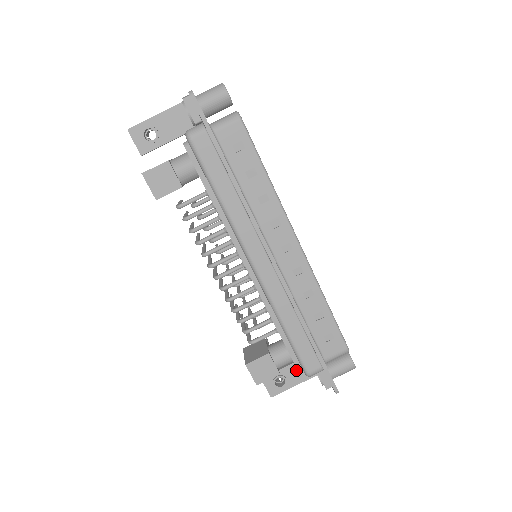
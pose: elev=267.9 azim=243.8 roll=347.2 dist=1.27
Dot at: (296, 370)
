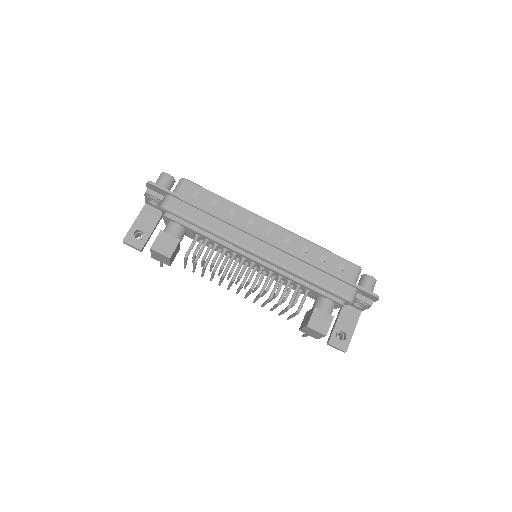
Dot at: (345, 320)
